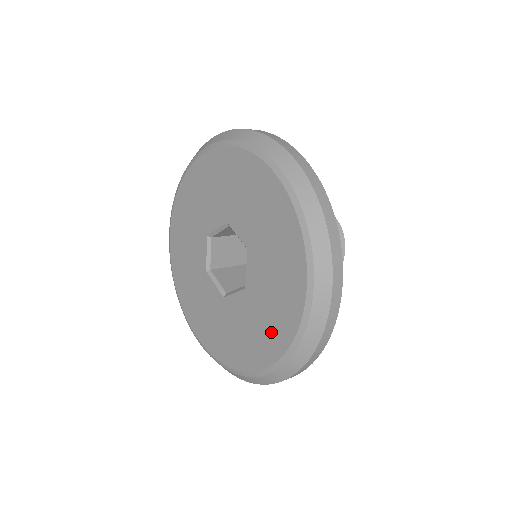
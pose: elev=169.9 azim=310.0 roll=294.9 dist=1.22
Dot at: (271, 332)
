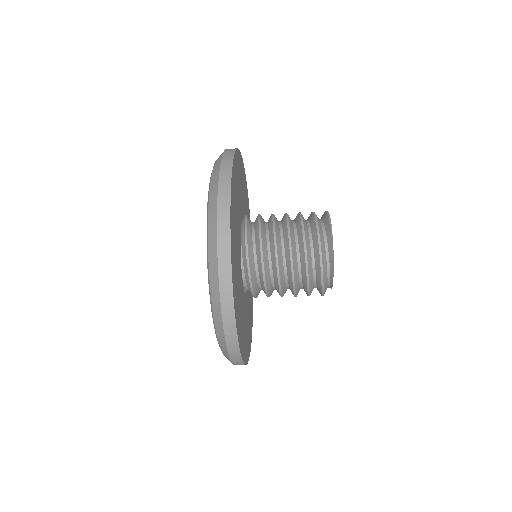
Dot at: occluded
